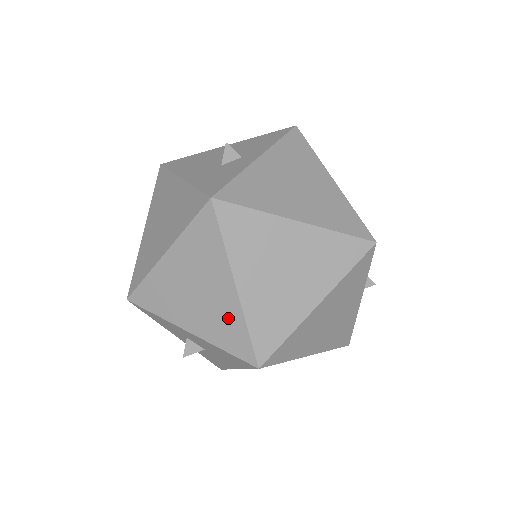
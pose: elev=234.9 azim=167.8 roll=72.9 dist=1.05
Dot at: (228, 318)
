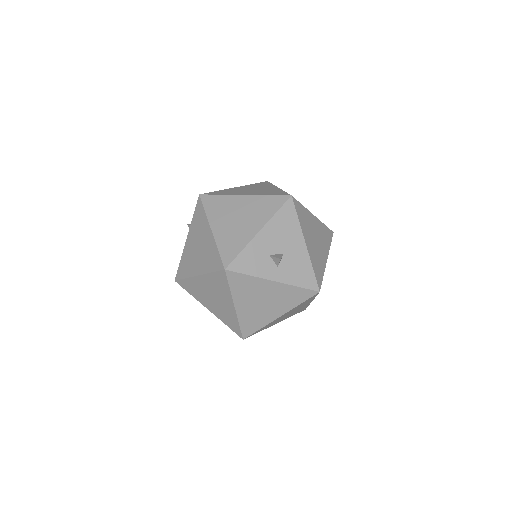
Dot at: (259, 204)
